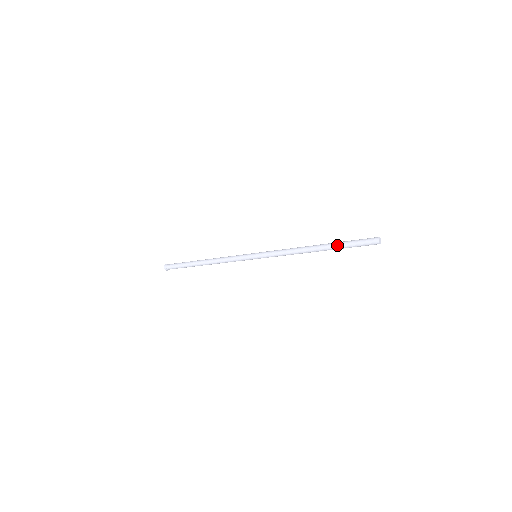
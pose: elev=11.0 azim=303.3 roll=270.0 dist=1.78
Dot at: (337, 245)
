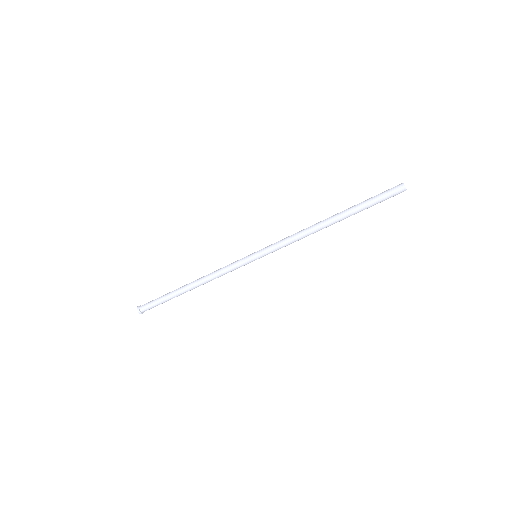
Dot at: (356, 208)
